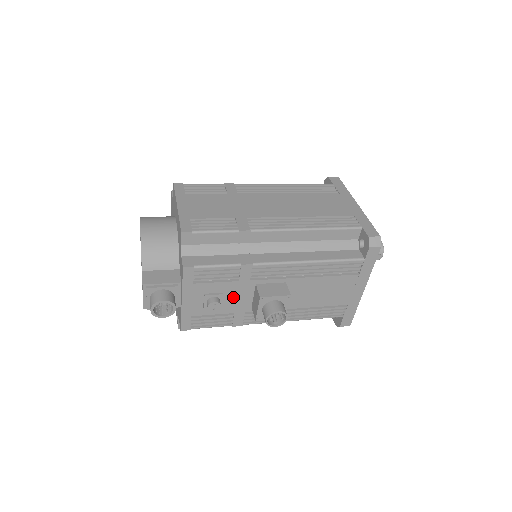
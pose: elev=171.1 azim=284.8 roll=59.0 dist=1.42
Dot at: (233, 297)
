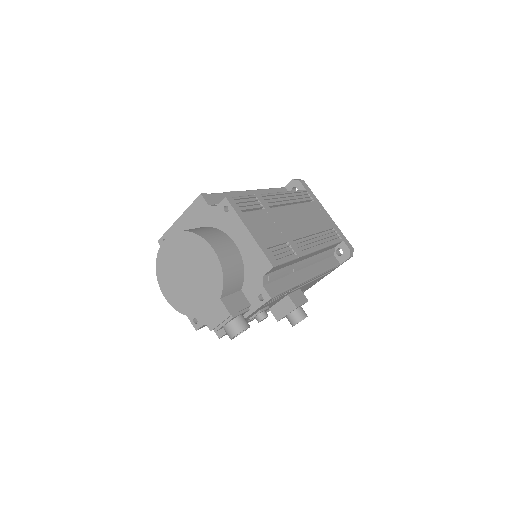
Dot at: (269, 306)
